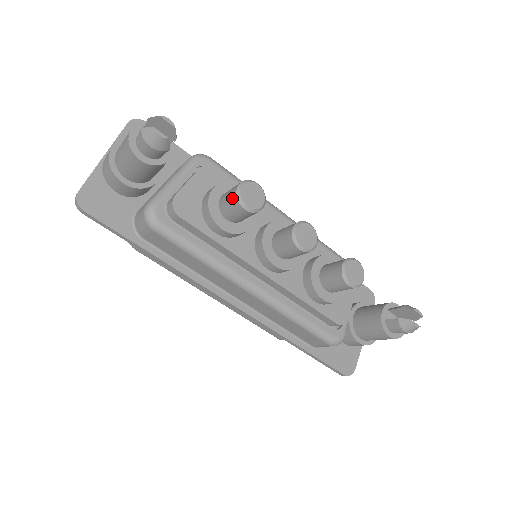
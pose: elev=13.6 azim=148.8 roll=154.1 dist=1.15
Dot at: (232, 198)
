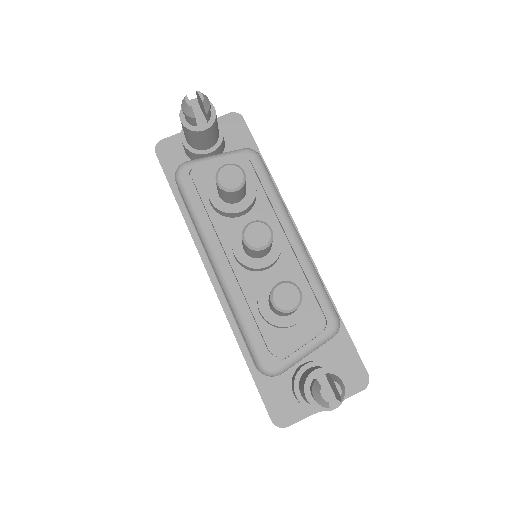
Dot at: occluded
